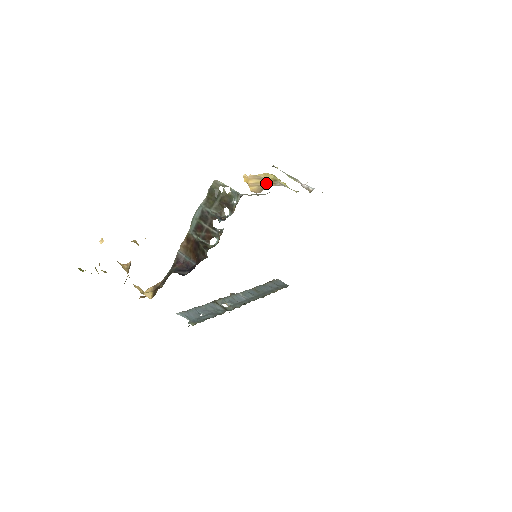
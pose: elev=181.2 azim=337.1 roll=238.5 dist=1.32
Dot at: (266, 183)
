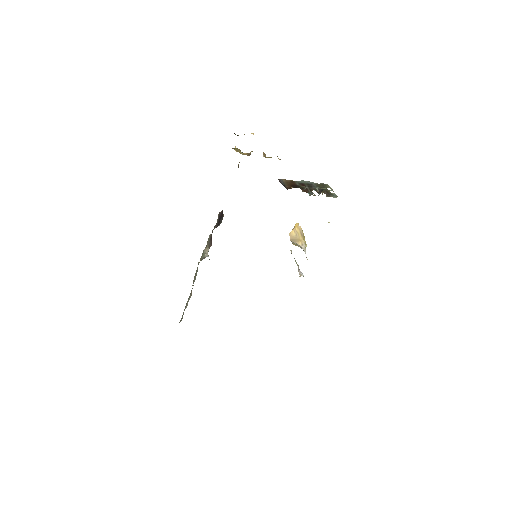
Dot at: (300, 240)
